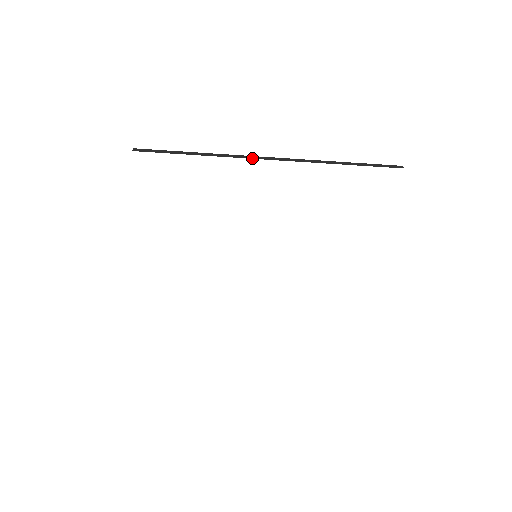
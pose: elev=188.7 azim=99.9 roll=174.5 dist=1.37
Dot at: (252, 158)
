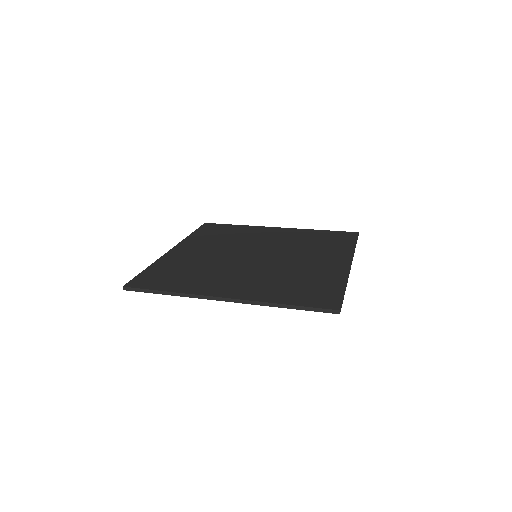
Dot at: occluded
